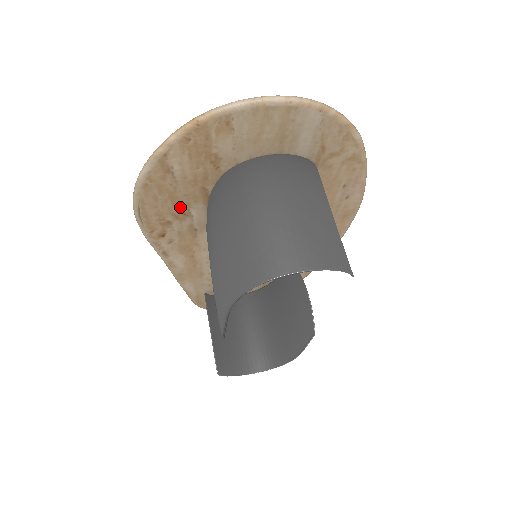
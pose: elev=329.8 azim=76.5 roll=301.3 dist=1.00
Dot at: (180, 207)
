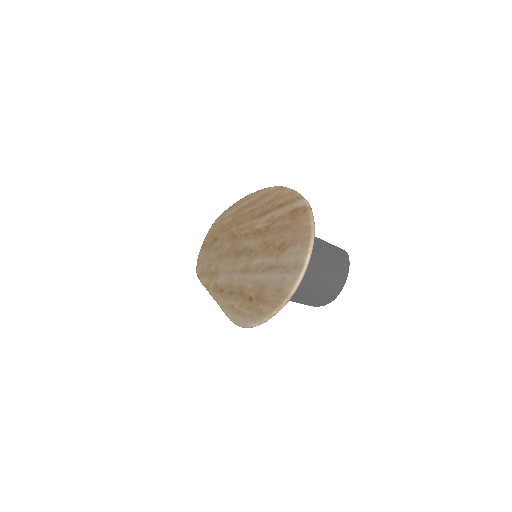
Dot at: occluded
